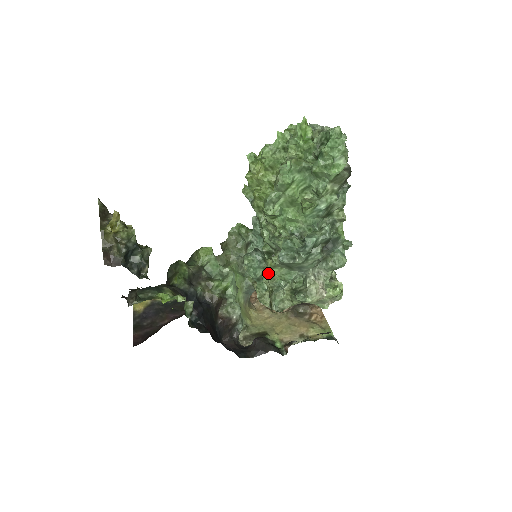
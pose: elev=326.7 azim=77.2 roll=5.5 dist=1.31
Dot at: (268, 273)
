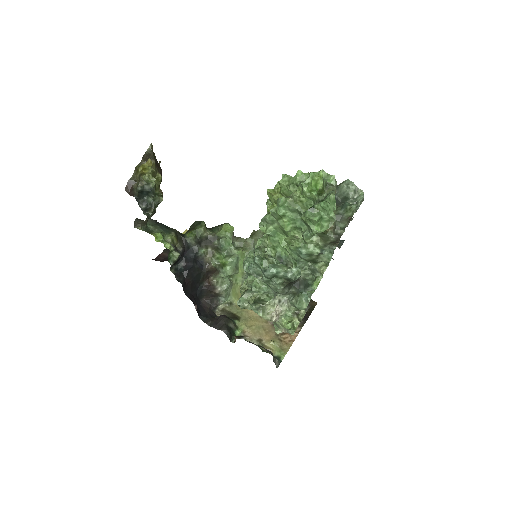
Dot at: occluded
